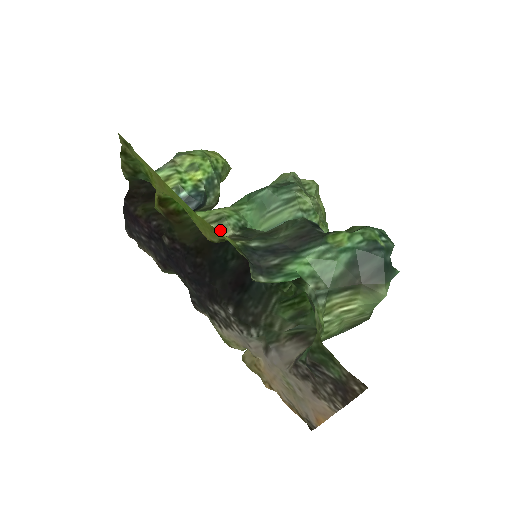
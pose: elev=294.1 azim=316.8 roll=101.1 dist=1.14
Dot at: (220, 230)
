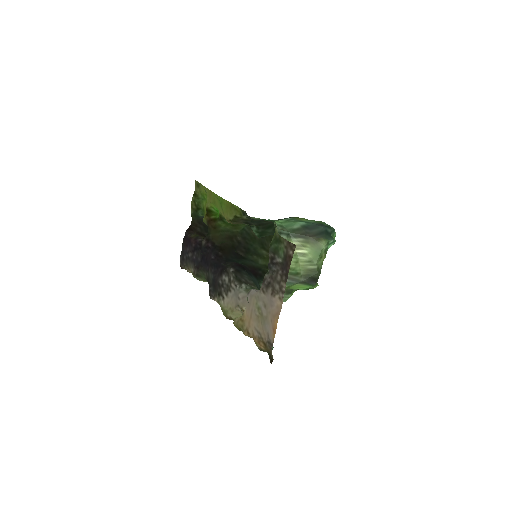
Dot at: occluded
